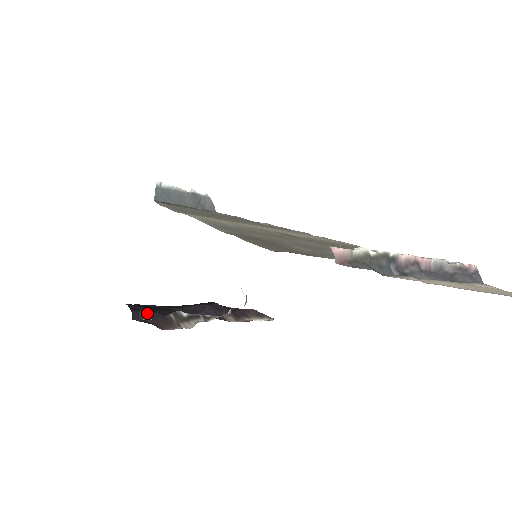
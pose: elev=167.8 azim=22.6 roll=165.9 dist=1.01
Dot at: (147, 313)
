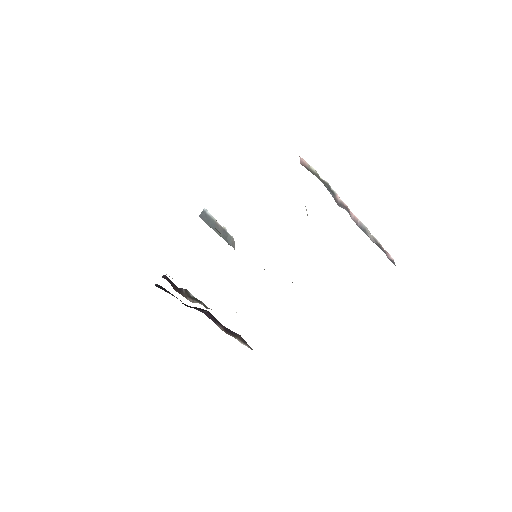
Dot at: (168, 278)
